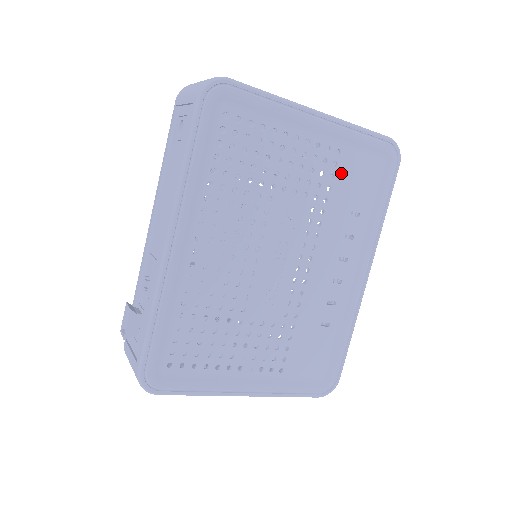
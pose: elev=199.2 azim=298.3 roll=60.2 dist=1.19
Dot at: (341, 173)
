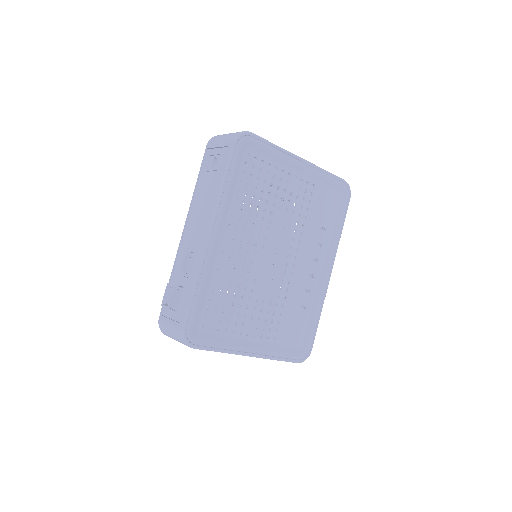
Dot at: (315, 200)
